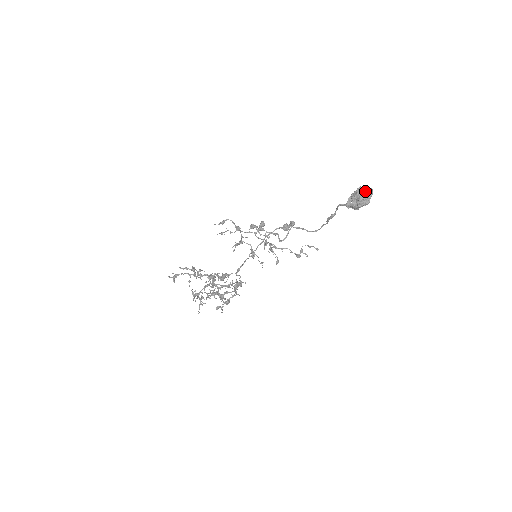
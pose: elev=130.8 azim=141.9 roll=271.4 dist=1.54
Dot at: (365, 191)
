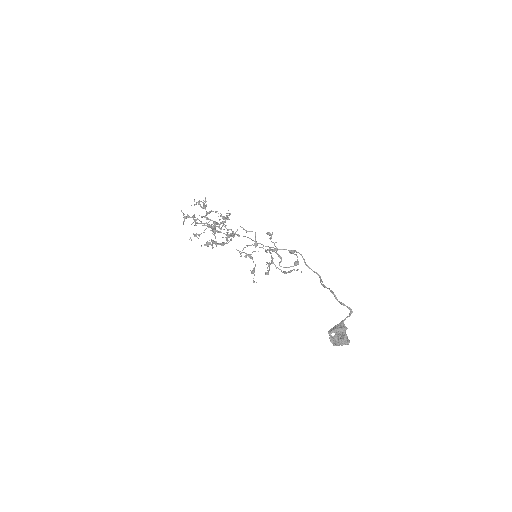
Dot at: (344, 343)
